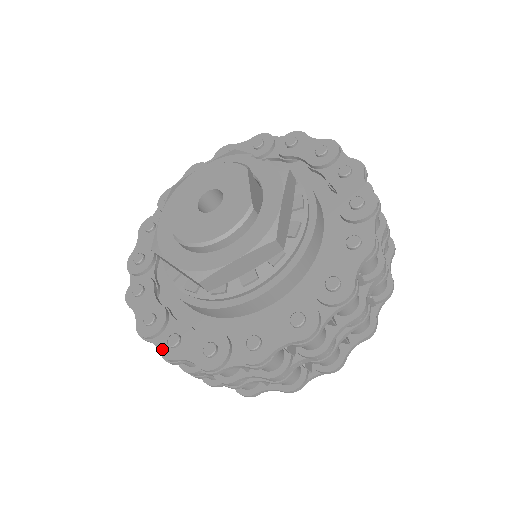
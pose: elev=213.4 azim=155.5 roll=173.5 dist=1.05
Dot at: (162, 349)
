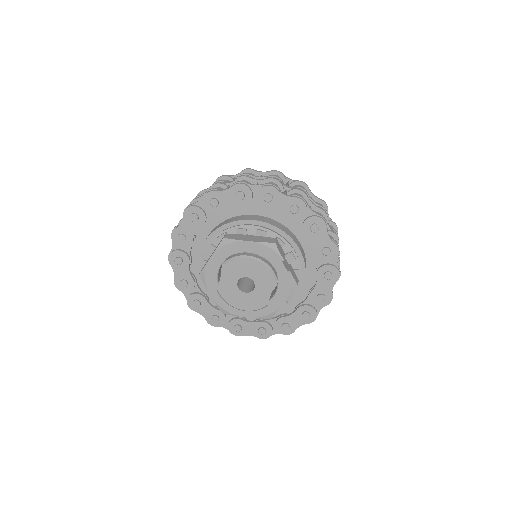
Dot at: (189, 302)
